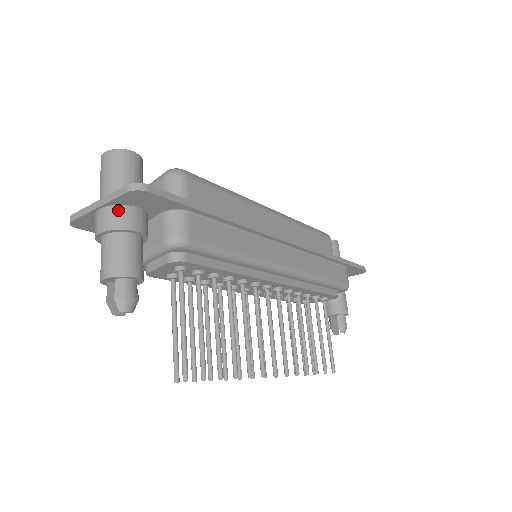
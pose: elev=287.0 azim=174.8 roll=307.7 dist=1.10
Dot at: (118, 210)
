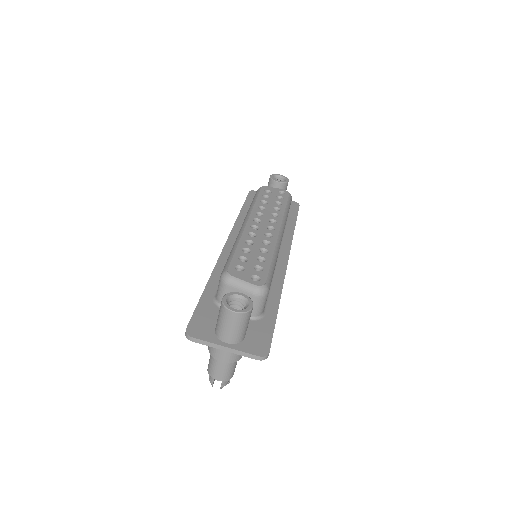
Dot at: occluded
